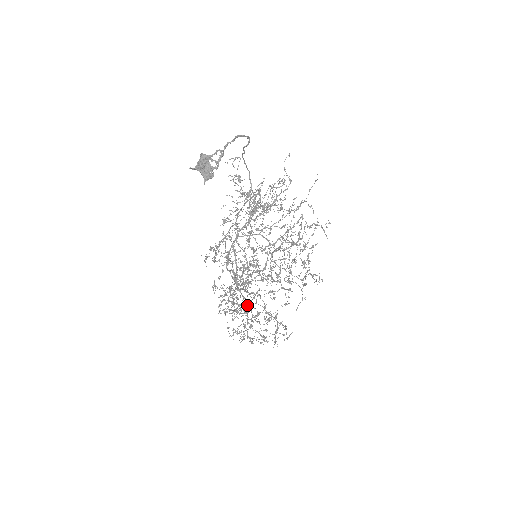
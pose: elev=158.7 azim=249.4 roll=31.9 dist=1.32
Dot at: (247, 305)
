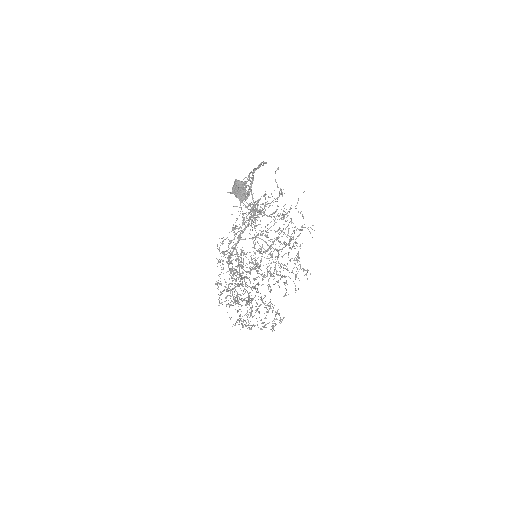
Dot at: (253, 298)
